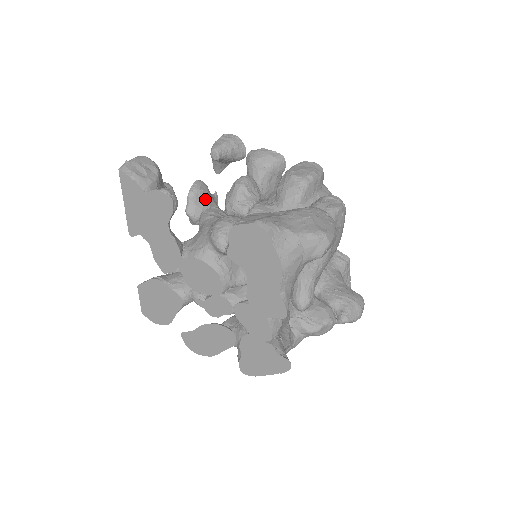
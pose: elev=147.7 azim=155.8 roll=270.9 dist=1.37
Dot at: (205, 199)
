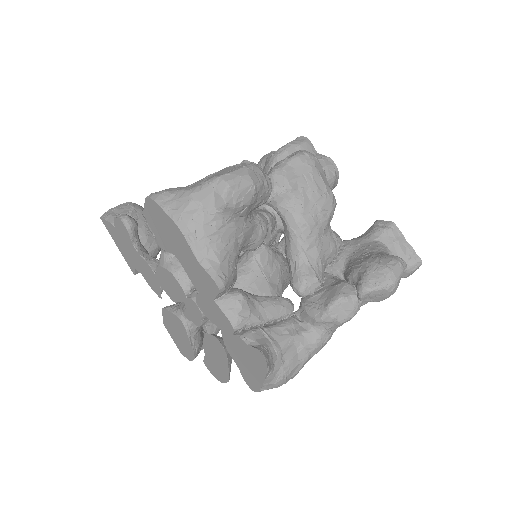
Dot at: occluded
